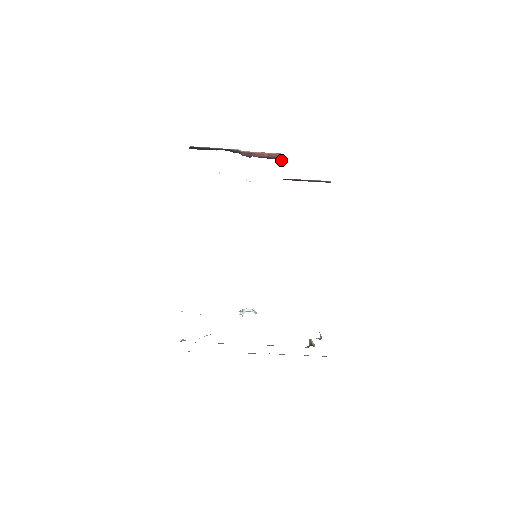
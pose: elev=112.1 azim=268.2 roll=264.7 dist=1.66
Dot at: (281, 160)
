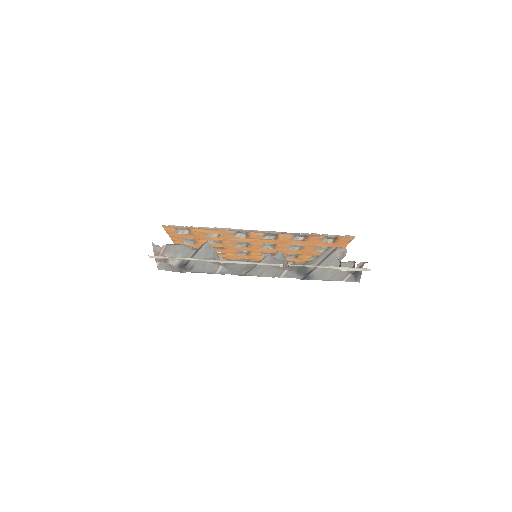
Dot at: occluded
